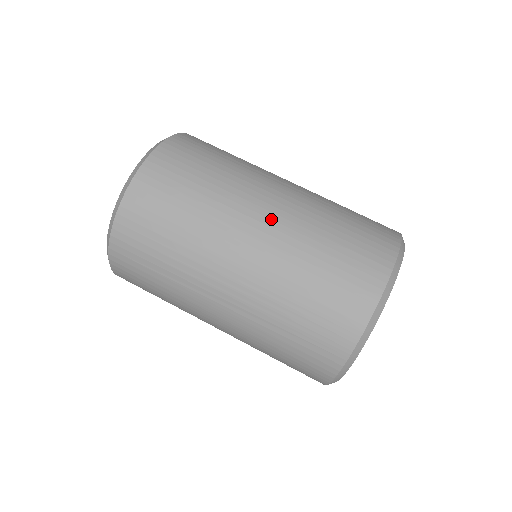
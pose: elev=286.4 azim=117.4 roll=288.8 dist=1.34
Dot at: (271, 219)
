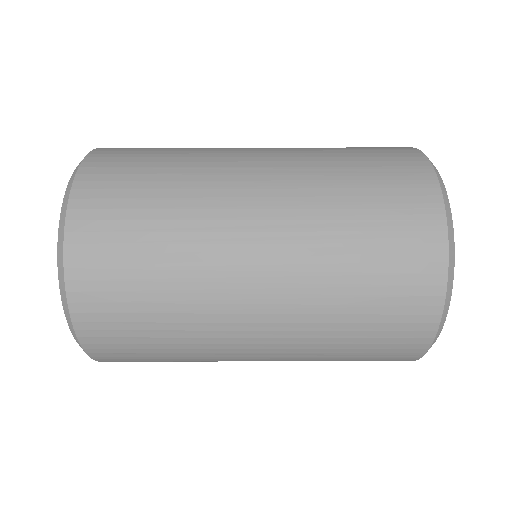
Dot at: (267, 153)
